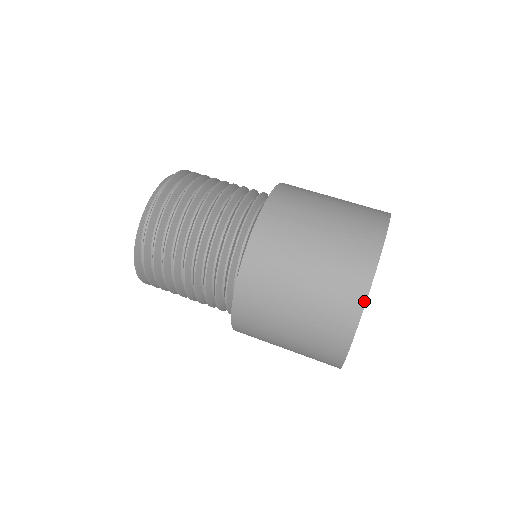
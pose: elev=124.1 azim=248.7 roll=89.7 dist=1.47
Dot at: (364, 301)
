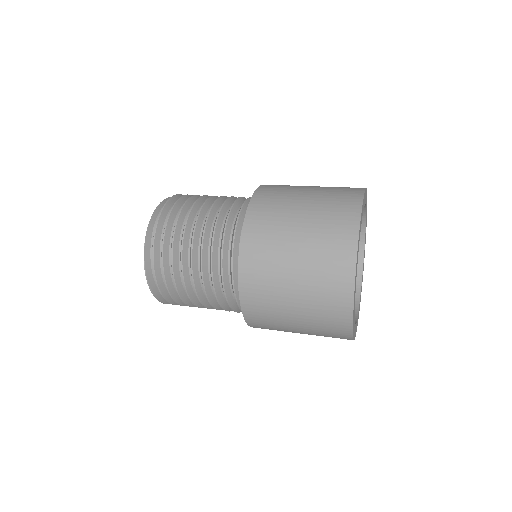
Dot at: (360, 208)
